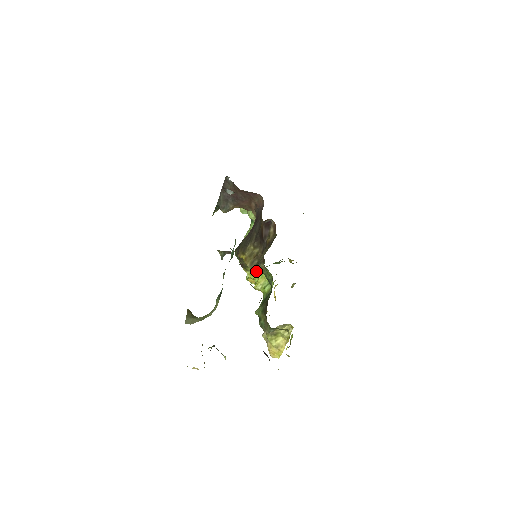
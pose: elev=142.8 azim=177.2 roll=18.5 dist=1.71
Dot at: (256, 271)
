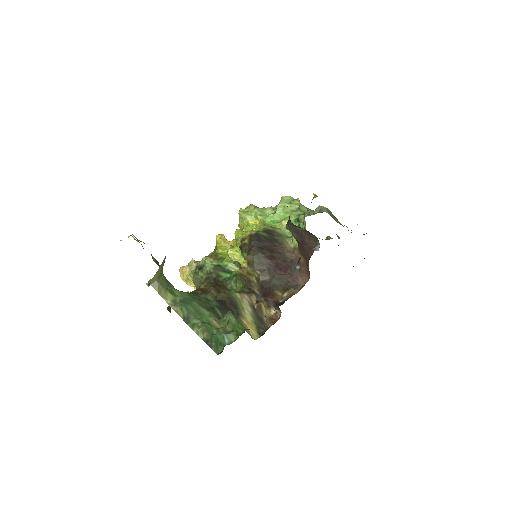
Dot at: (238, 274)
